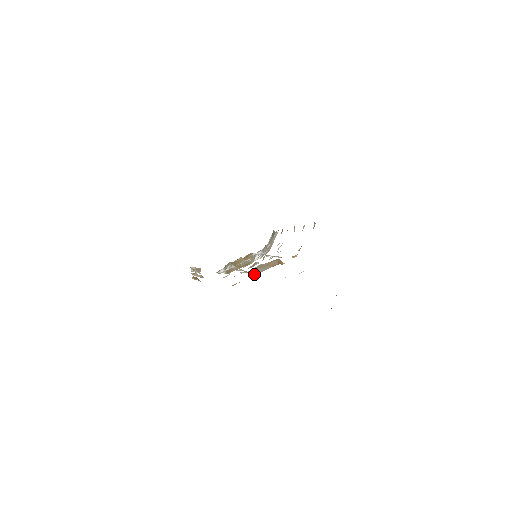
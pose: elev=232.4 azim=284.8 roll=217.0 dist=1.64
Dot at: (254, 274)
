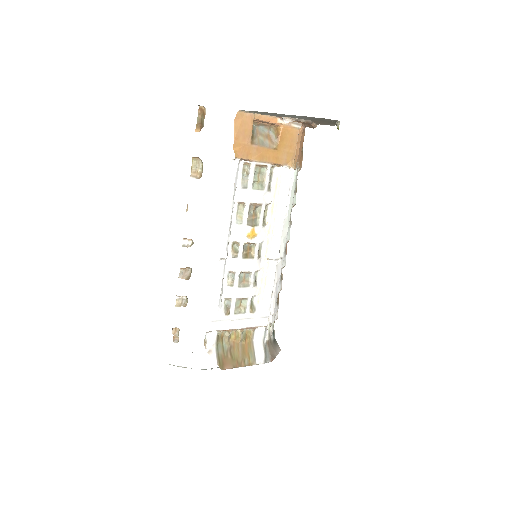
Dot at: (255, 141)
